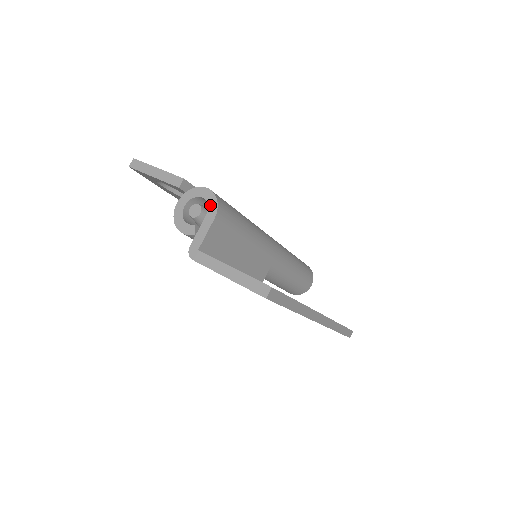
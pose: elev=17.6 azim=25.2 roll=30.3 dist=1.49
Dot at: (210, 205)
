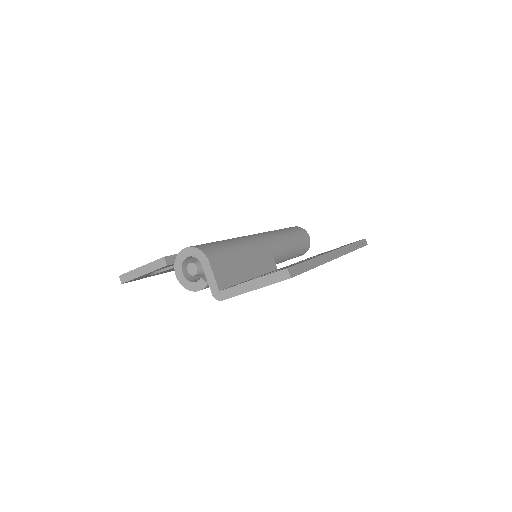
Dot at: (198, 257)
